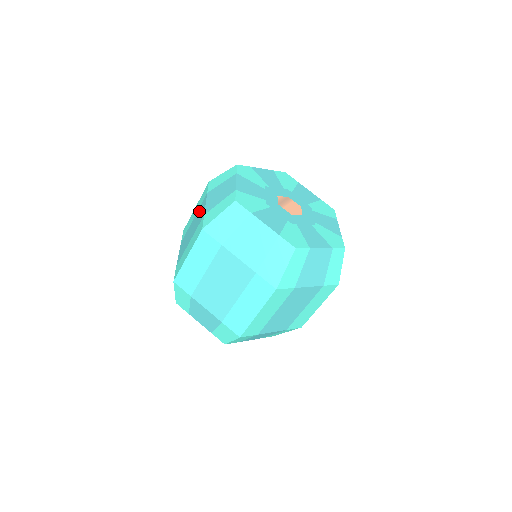
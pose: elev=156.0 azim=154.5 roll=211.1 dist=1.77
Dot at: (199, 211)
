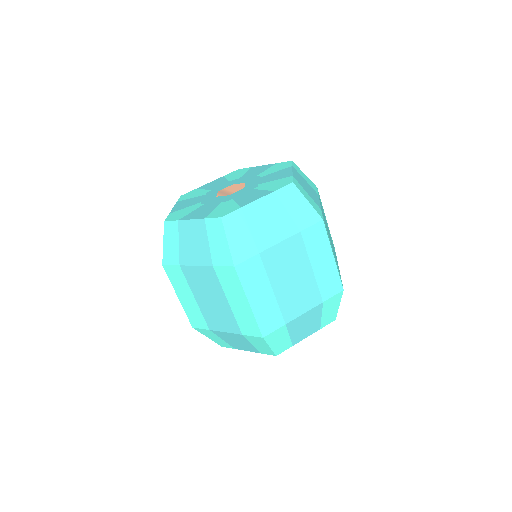
Dot at: (195, 283)
